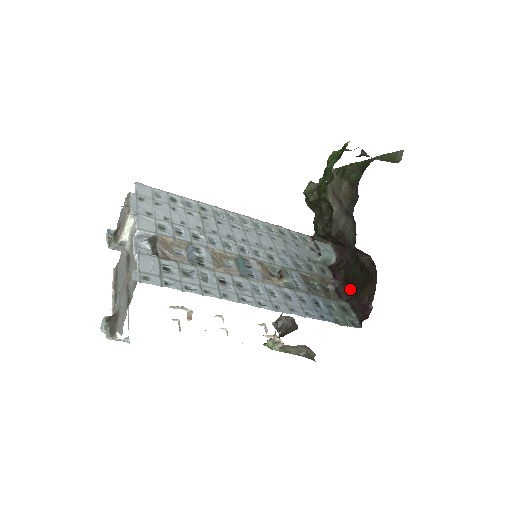
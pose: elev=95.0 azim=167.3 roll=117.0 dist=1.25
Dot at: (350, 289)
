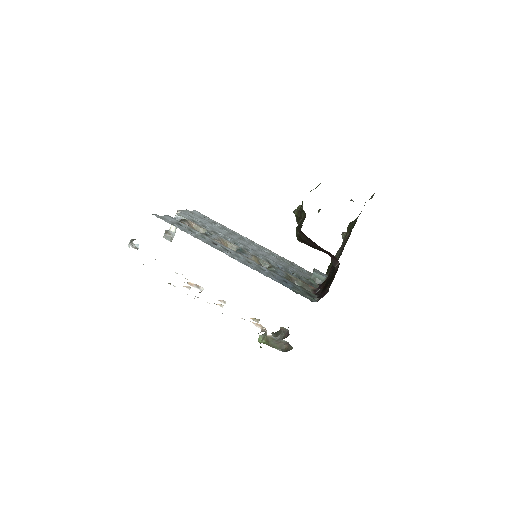
Dot at: occluded
